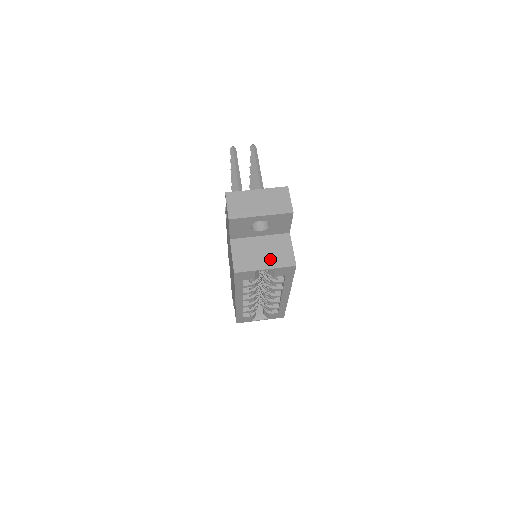
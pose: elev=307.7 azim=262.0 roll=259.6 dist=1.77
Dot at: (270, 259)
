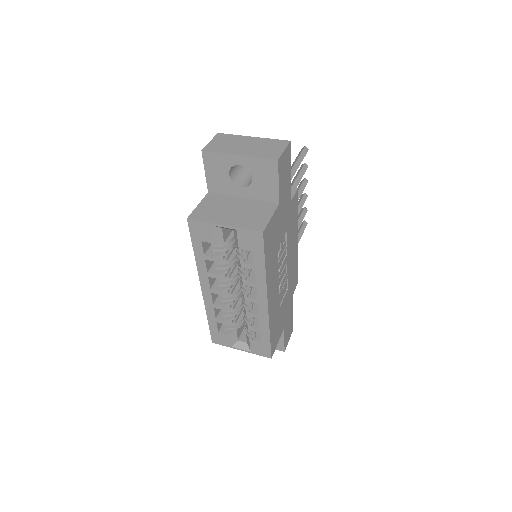
Dot at: (237, 218)
